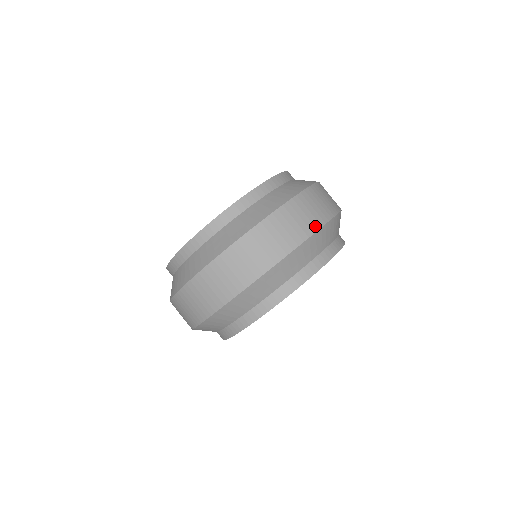
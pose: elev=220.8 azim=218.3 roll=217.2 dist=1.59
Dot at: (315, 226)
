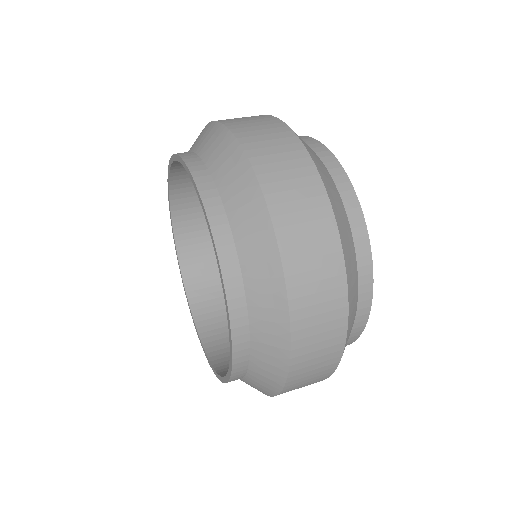
Dot at: (341, 318)
